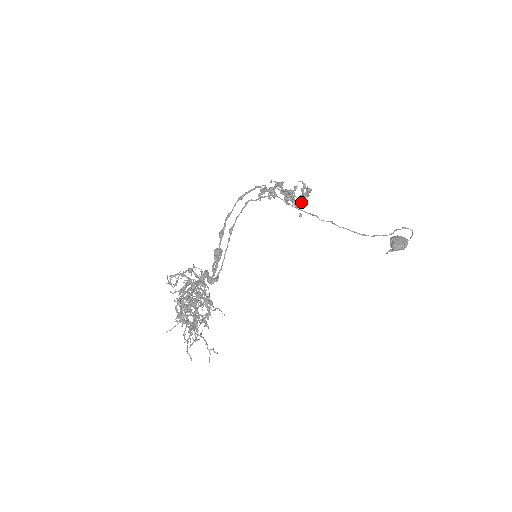
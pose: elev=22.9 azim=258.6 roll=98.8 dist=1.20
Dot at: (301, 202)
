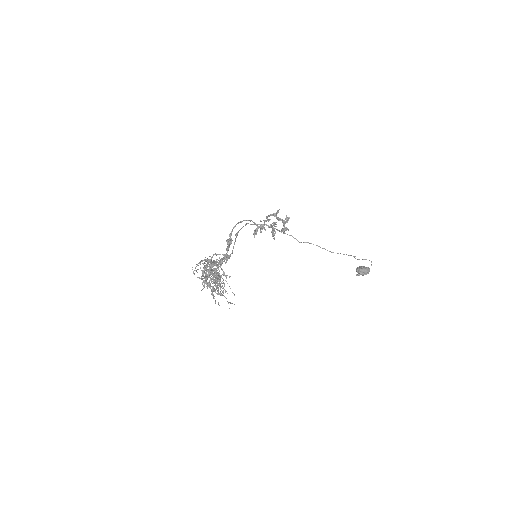
Dot at: (284, 230)
